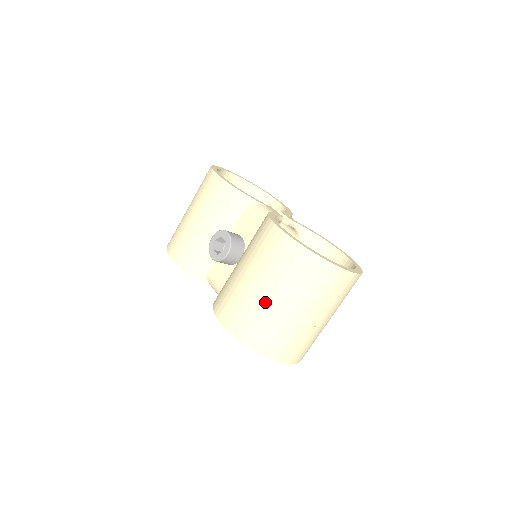
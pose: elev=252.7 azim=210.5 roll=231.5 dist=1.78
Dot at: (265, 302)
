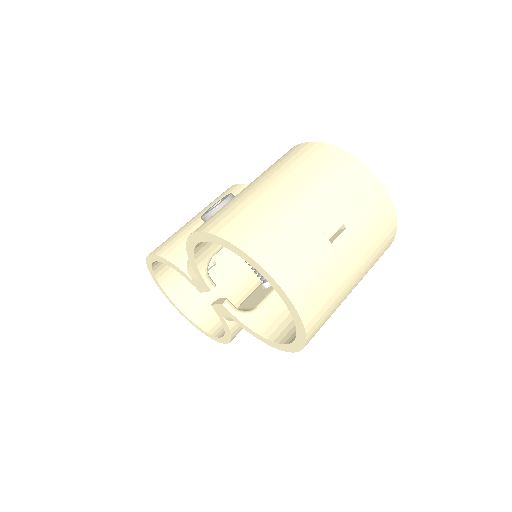
Dot at: (262, 191)
